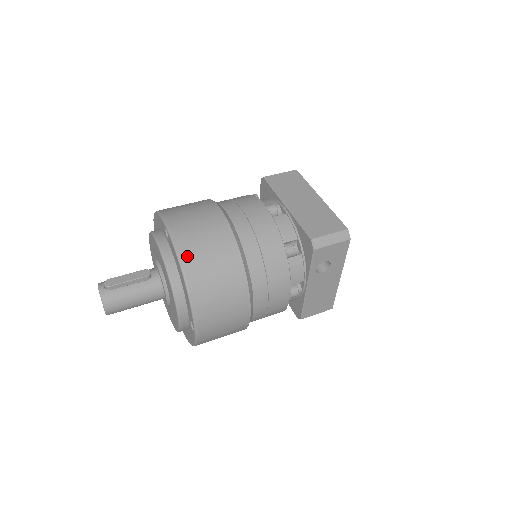
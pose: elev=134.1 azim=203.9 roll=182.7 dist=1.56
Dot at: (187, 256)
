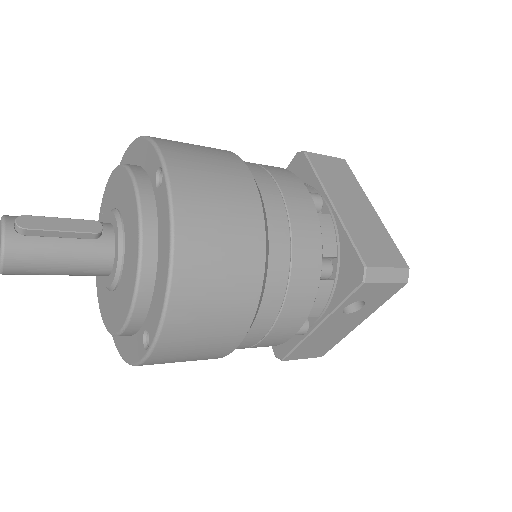
Dot at: (187, 228)
